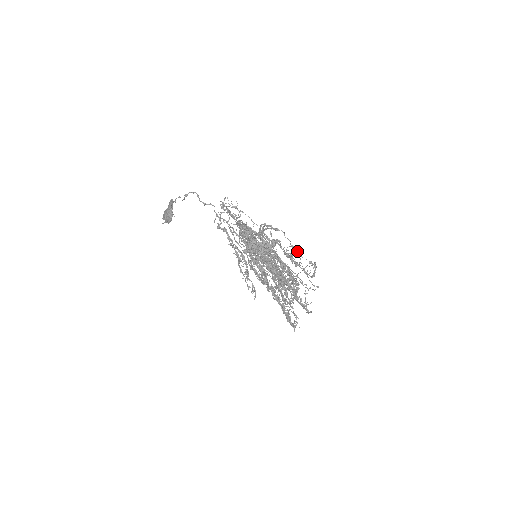
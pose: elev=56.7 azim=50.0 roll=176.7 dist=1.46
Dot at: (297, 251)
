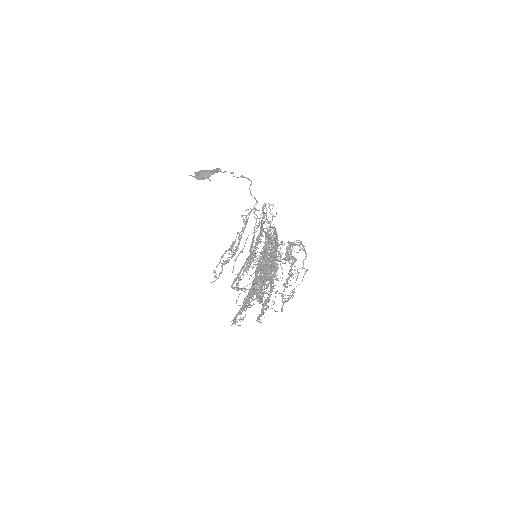
Dot at: occluded
